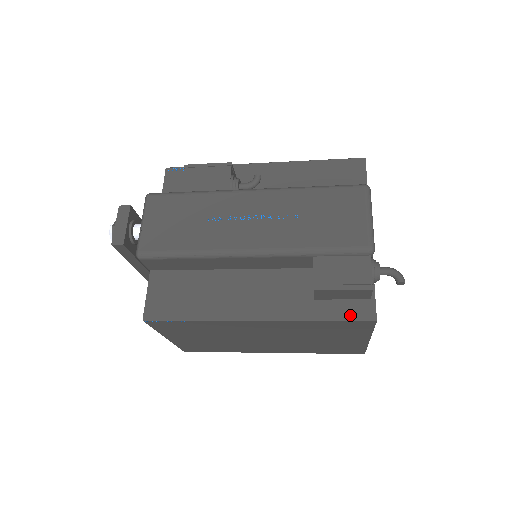
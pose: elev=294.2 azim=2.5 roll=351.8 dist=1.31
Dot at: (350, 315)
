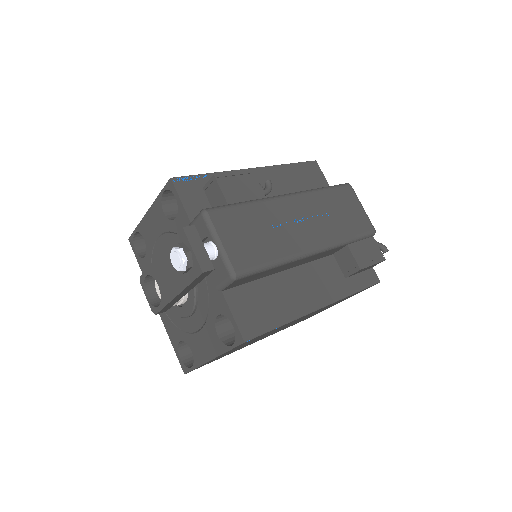
Dot at: (368, 283)
